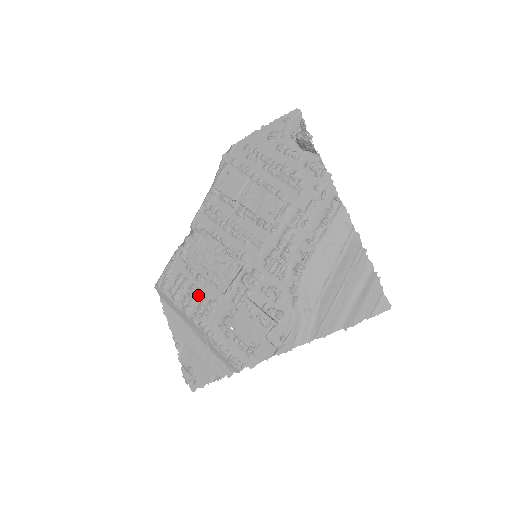
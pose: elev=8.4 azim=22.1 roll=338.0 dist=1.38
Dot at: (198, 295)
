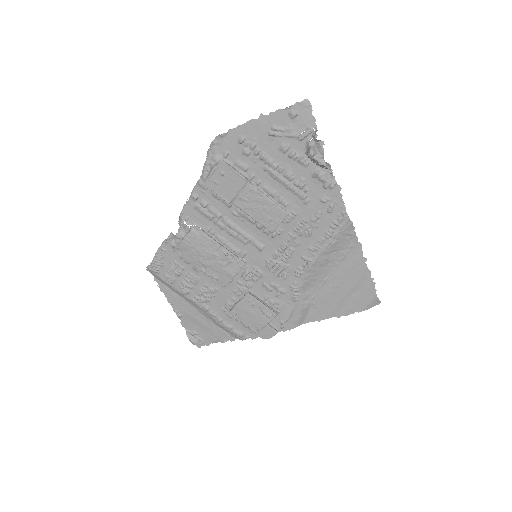
Dot at: (196, 282)
